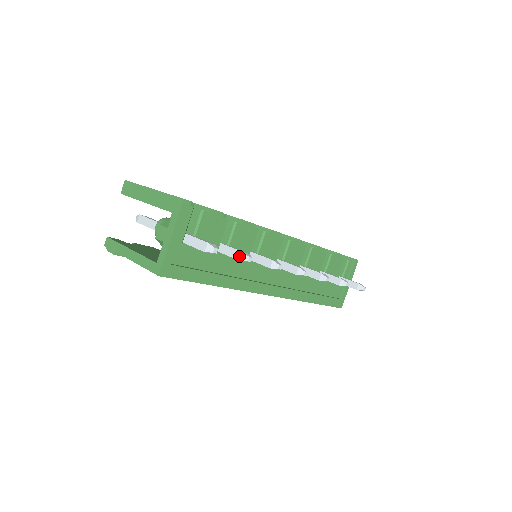
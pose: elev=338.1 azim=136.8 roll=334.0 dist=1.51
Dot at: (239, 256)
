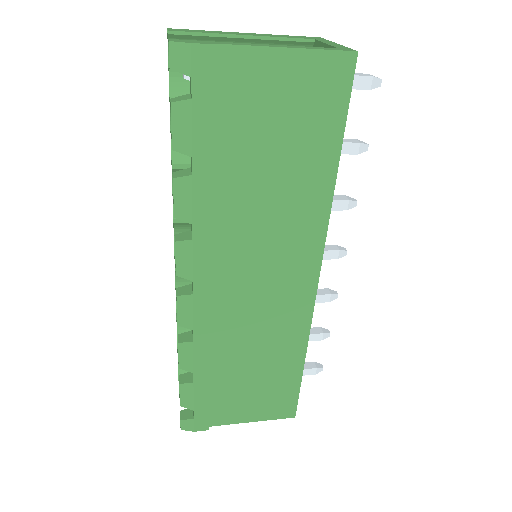
Dot at: (355, 140)
